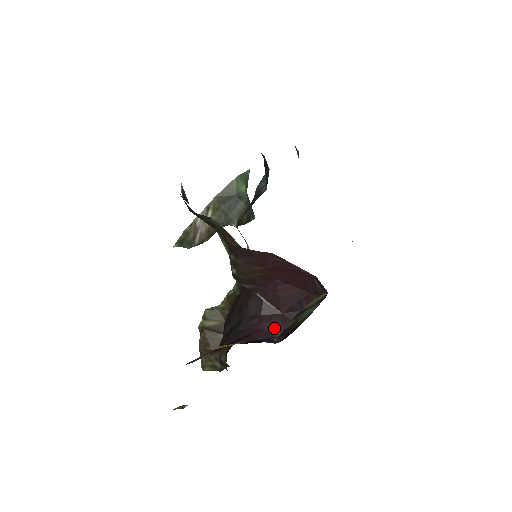
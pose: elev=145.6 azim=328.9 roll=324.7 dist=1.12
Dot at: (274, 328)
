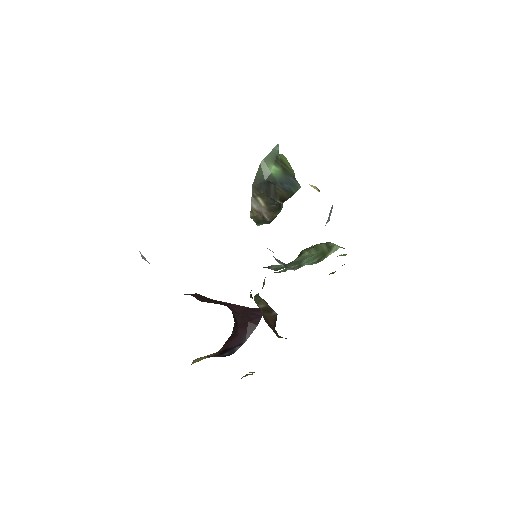
Dot at: (243, 335)
